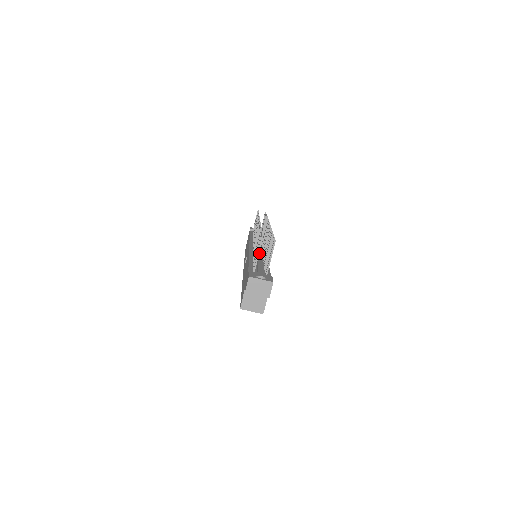
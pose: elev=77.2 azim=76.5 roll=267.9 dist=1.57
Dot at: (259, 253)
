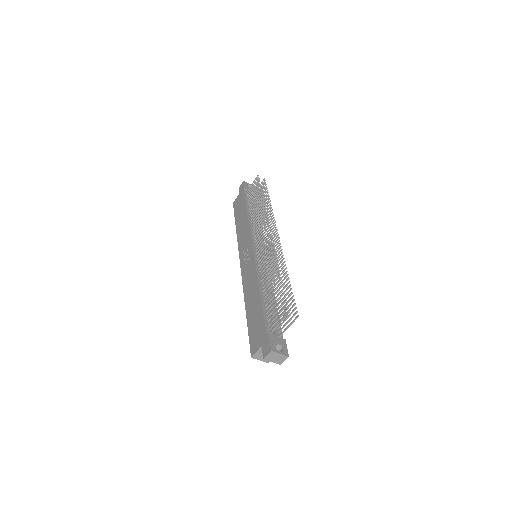
Dot at: occluded
